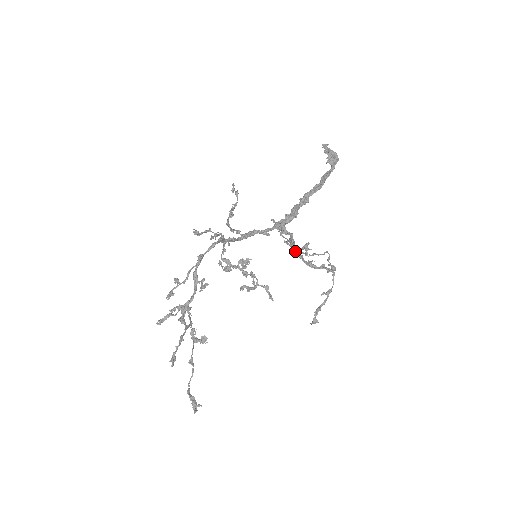
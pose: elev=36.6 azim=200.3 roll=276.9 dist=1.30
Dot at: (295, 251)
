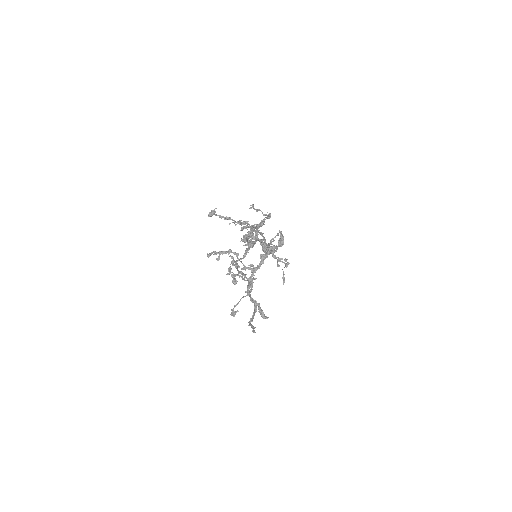
Dot at: occluded
